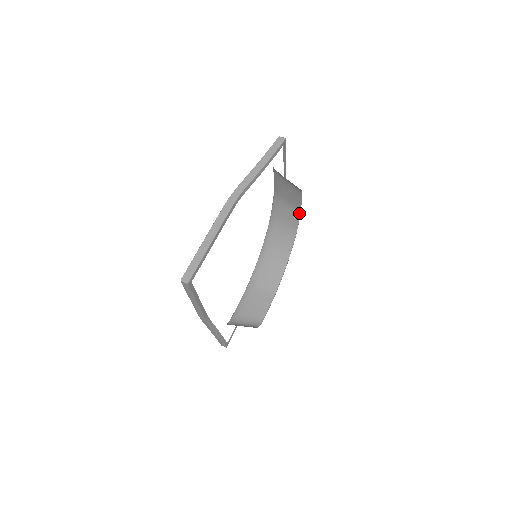
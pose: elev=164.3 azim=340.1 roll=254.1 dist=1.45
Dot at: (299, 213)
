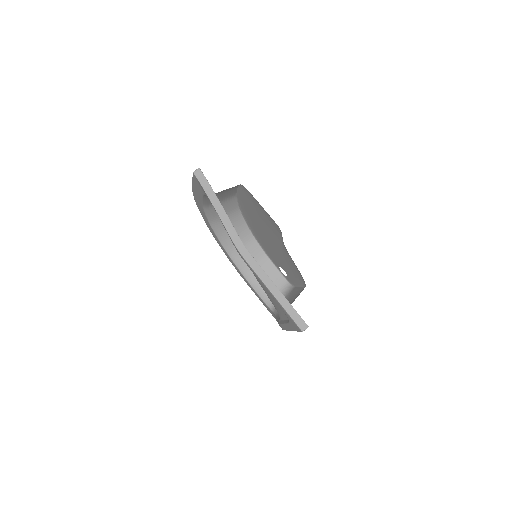
Dot at: (235, 197)
